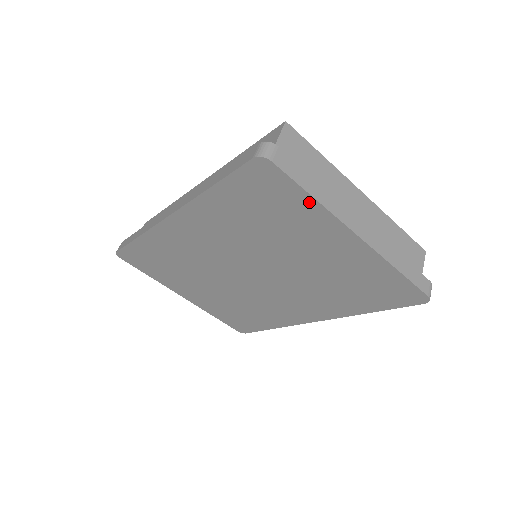
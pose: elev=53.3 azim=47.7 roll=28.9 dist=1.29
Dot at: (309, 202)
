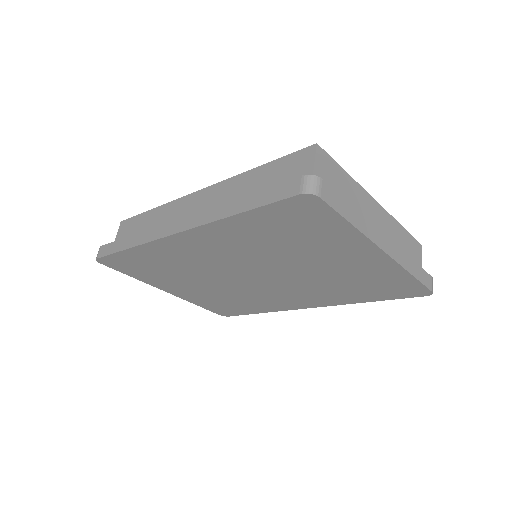
Dot at: (346, 228)
